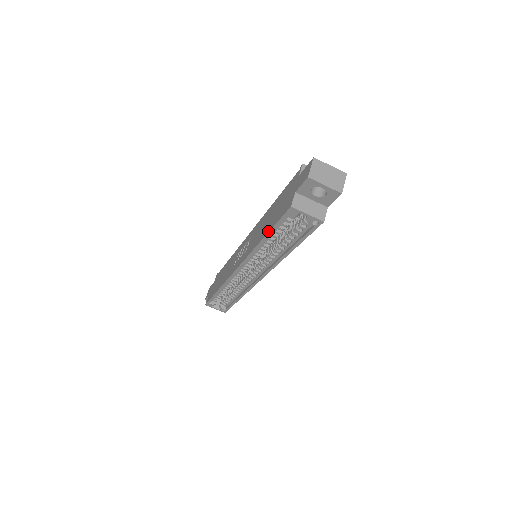
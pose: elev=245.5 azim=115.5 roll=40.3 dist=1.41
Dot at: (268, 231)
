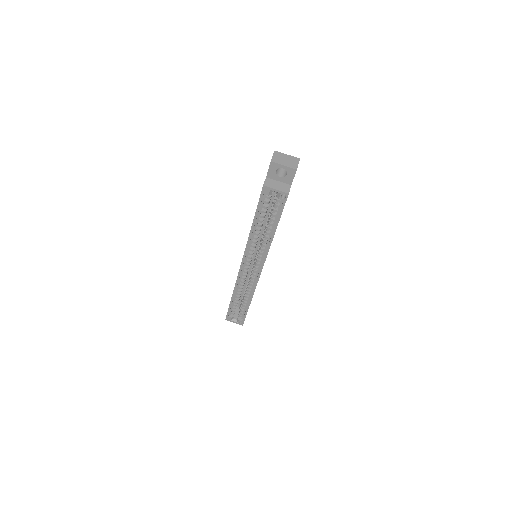
Dot at: (254, 216)
